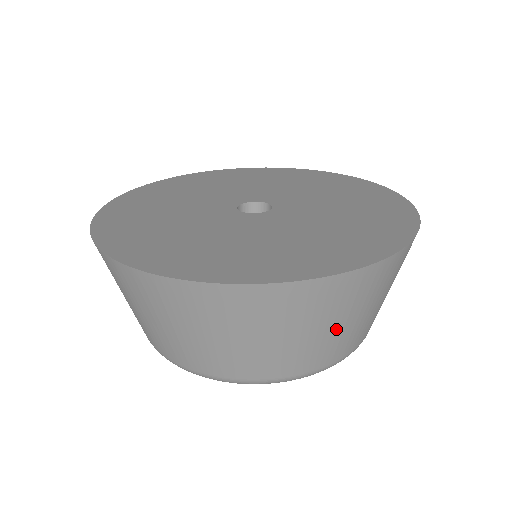
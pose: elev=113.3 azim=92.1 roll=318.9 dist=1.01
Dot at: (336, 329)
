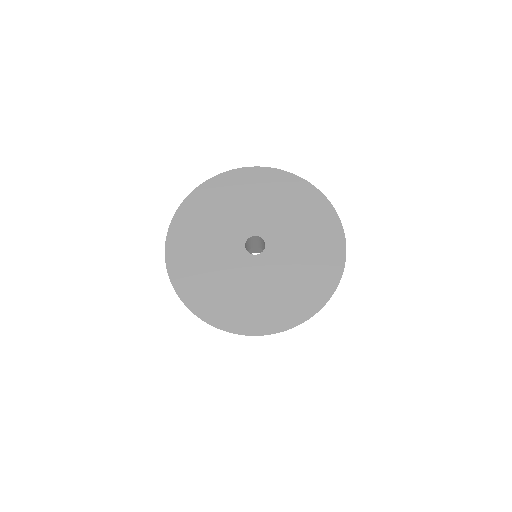
Dot at: occluded
